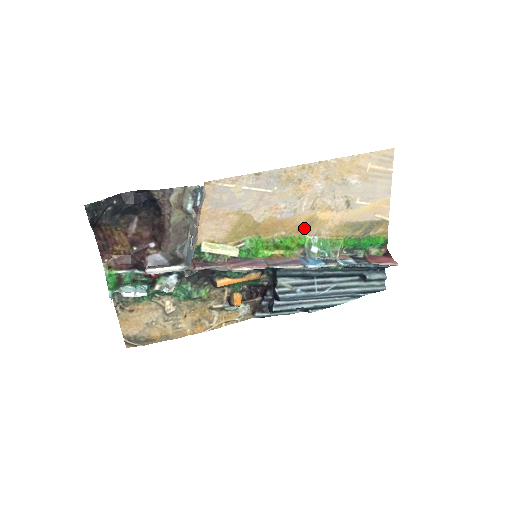
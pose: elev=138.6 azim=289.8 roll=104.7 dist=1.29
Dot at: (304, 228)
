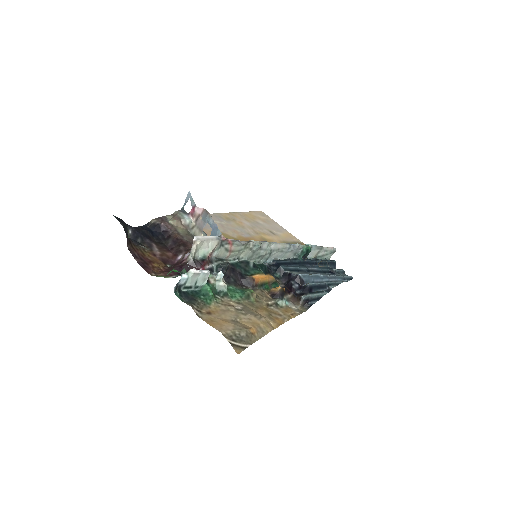
Dot at: occluded
